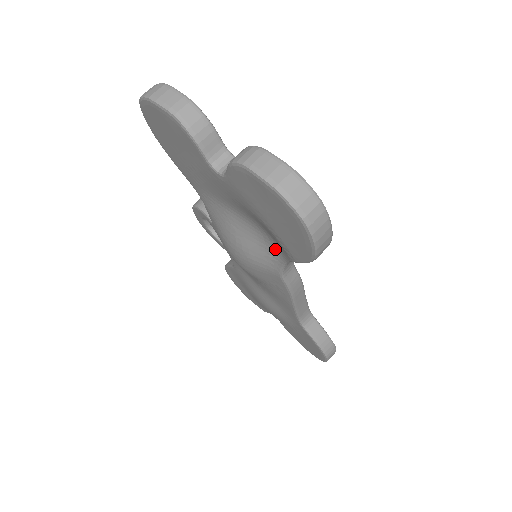
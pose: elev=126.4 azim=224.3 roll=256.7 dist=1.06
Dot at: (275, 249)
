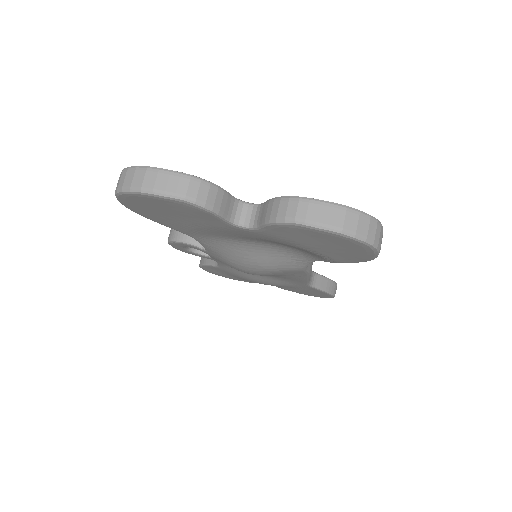
Dot at: (300, 255)
